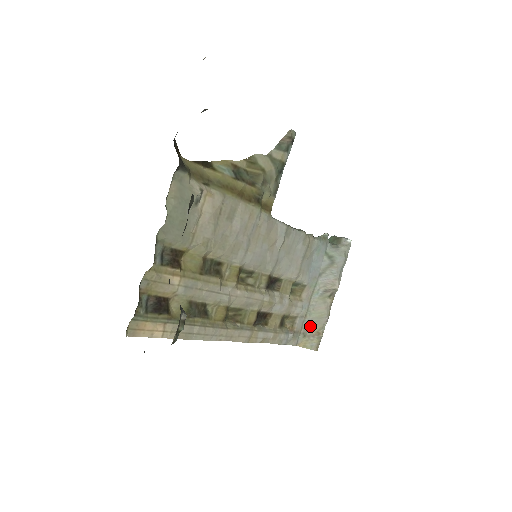
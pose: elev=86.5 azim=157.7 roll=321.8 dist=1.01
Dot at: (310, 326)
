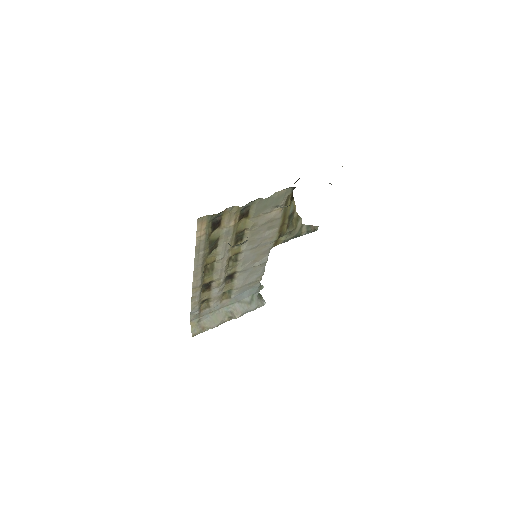
Dot at: (206, 320)
